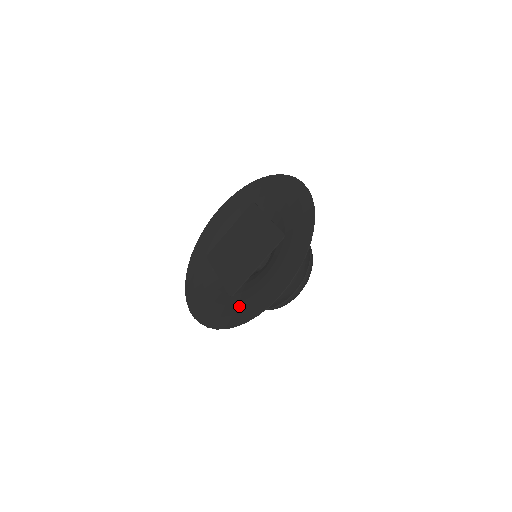
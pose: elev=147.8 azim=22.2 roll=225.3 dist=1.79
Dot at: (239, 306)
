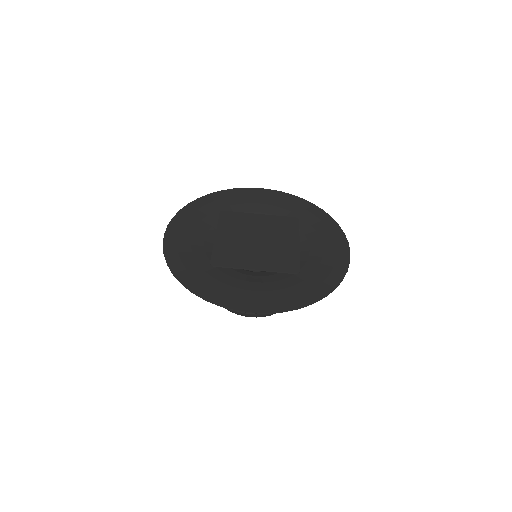
Dot at: (210, 280)
